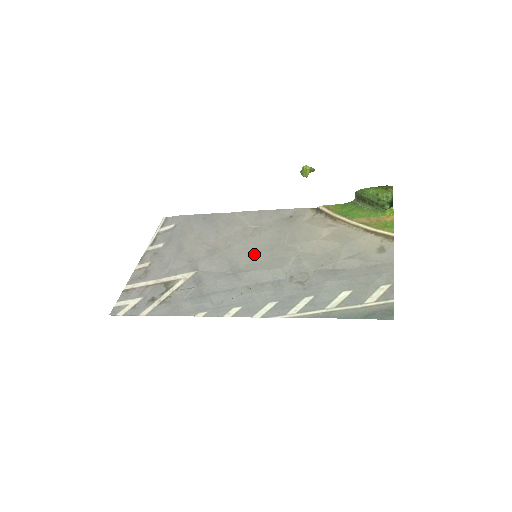
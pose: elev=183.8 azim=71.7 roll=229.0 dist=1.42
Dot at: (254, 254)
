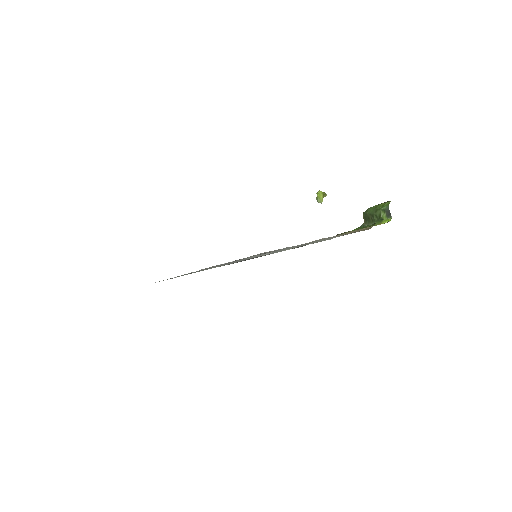
Dot at: occluded
